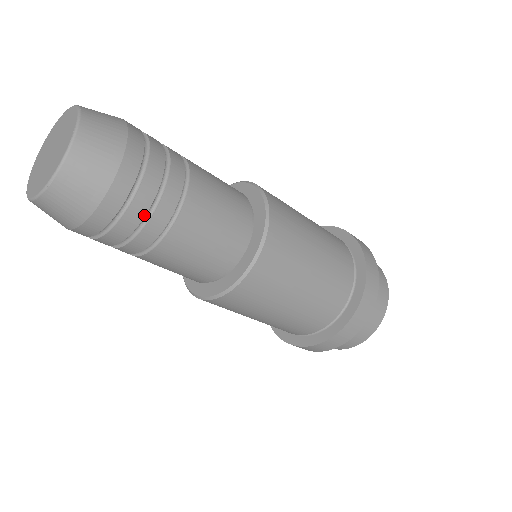
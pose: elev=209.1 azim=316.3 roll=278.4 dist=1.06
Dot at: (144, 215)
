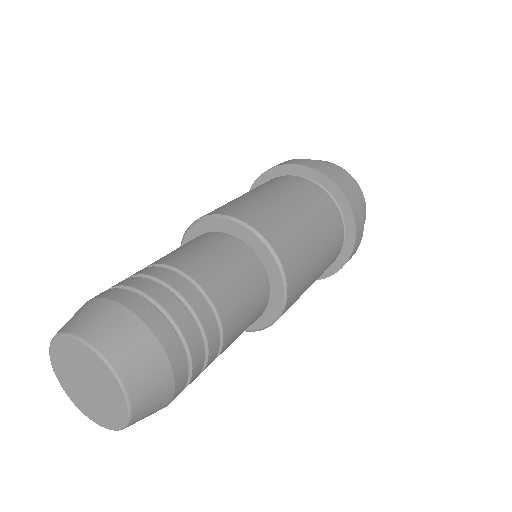
Dot at: occluded
